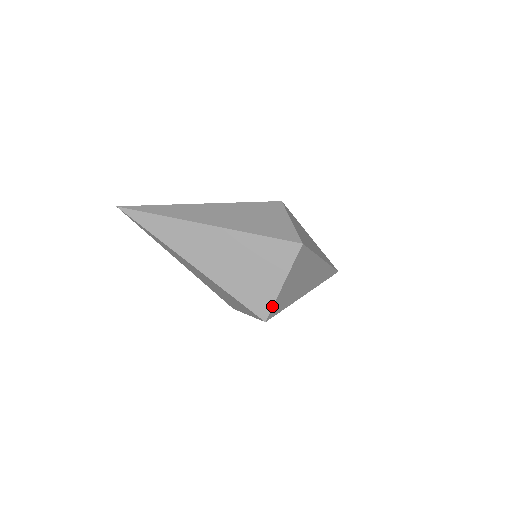
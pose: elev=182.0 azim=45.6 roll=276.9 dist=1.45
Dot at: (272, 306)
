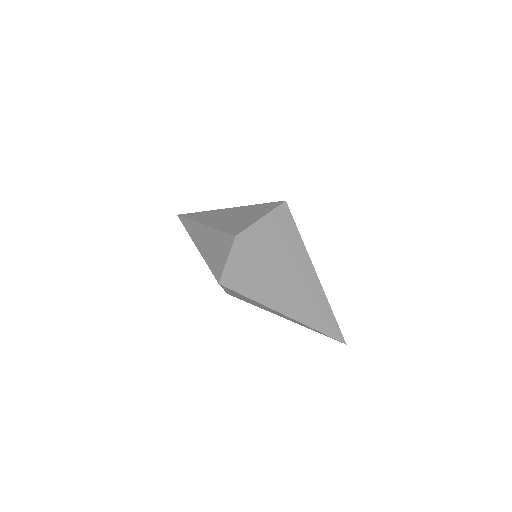
Dot at: (246, 228)
